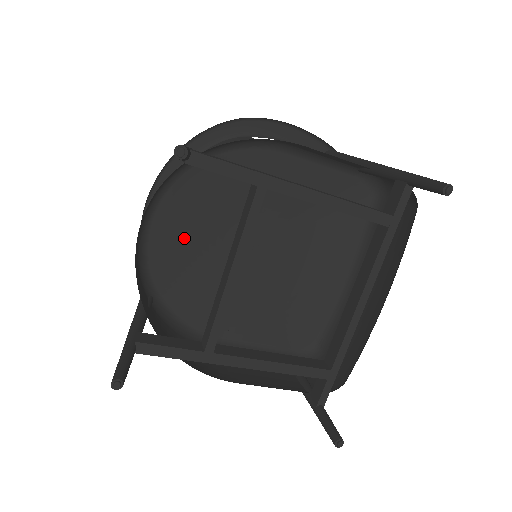
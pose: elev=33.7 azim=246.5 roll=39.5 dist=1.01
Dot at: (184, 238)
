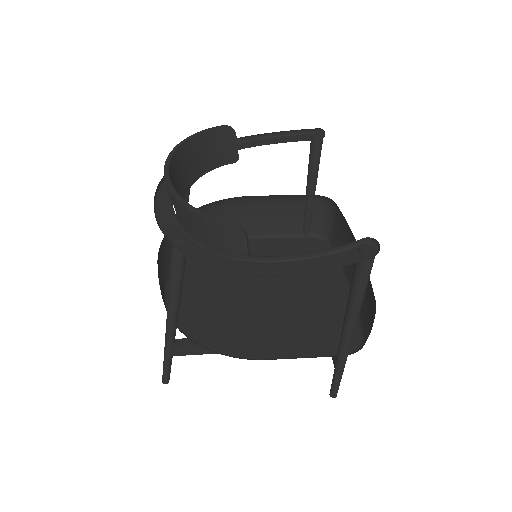
Dot at: occluded
